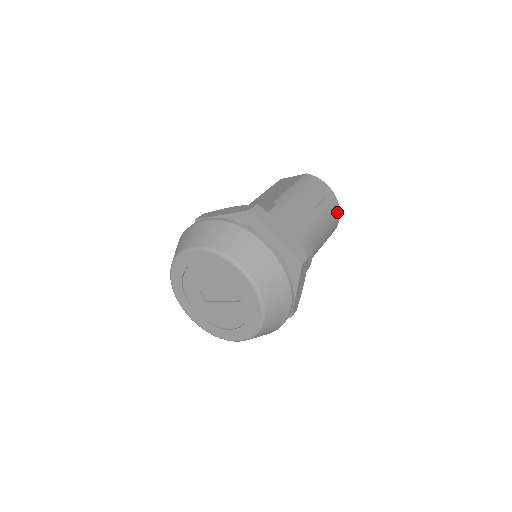
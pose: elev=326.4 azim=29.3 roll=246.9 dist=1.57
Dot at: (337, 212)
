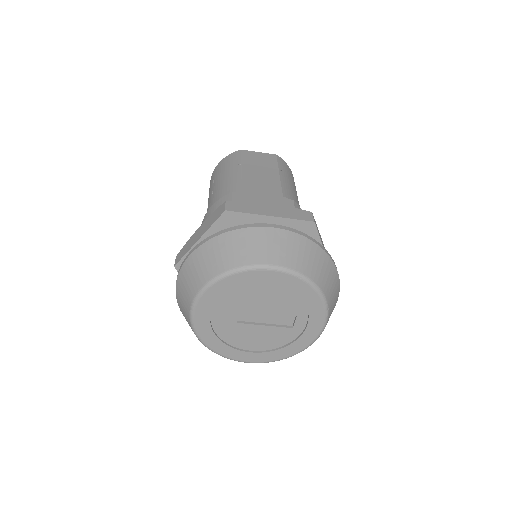
Dot at: occluded
